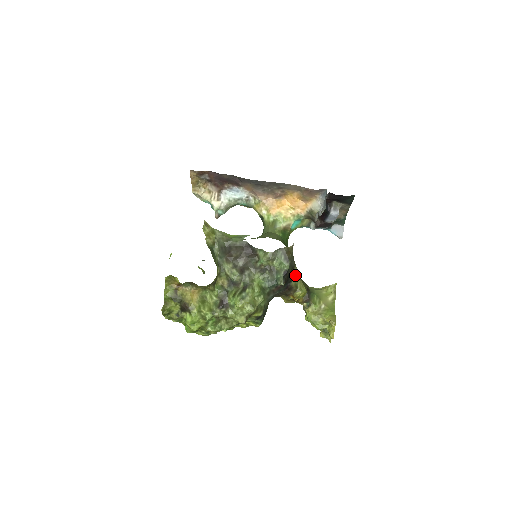
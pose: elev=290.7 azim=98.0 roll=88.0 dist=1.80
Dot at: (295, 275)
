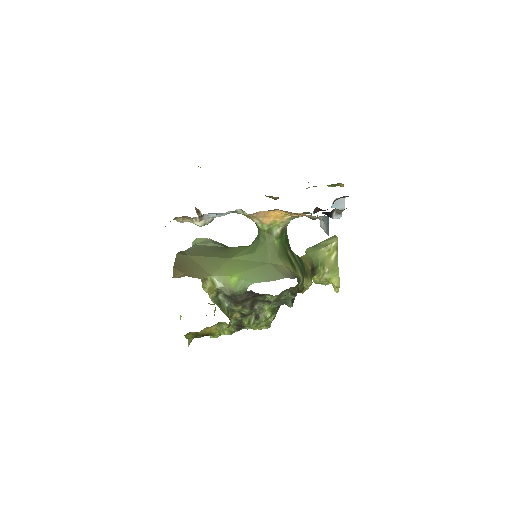
Dot at: (301, 283)
